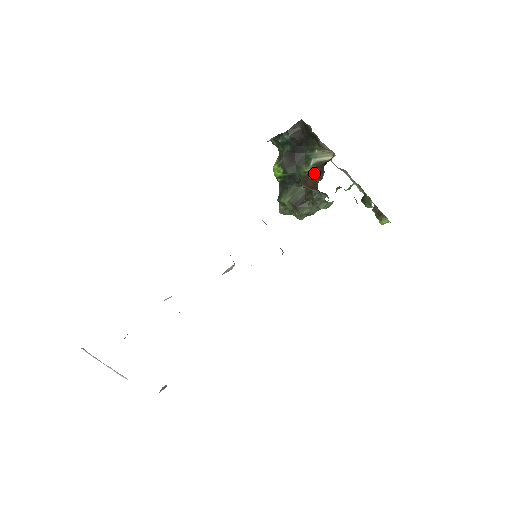
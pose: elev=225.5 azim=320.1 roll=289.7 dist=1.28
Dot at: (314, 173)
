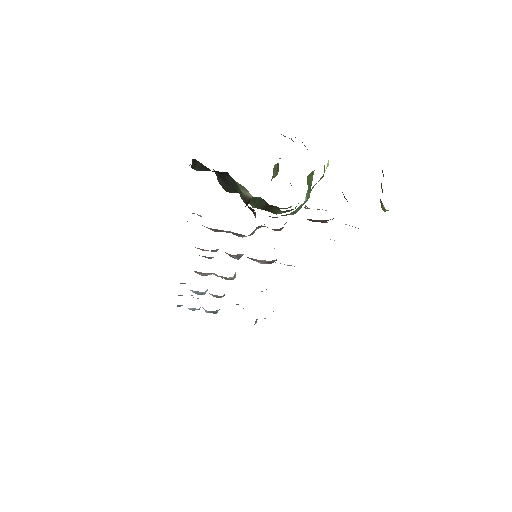
Dot at: occluded
